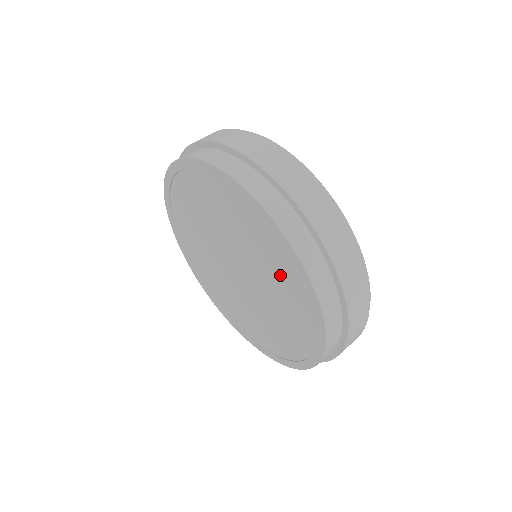
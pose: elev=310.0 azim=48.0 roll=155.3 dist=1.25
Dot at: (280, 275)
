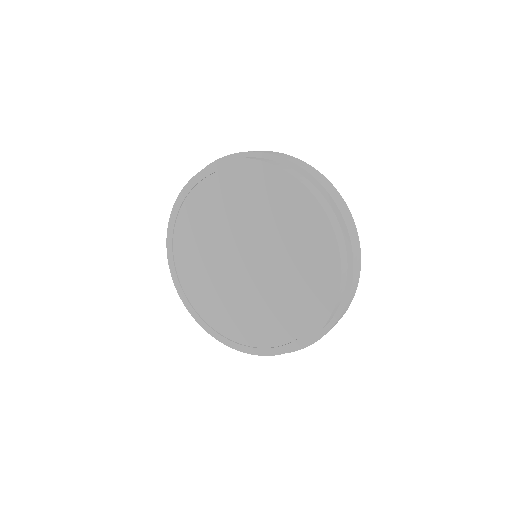
Dot at: (286, 218)
